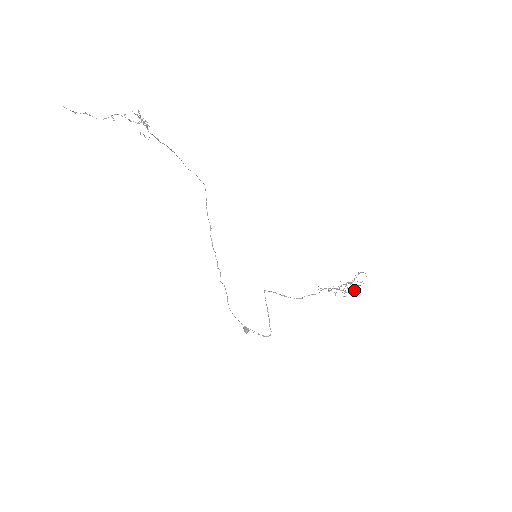
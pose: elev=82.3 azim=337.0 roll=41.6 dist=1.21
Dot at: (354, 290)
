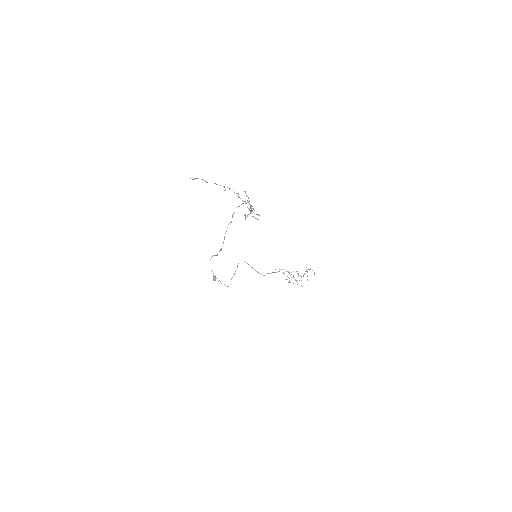
Dot at: occluded
